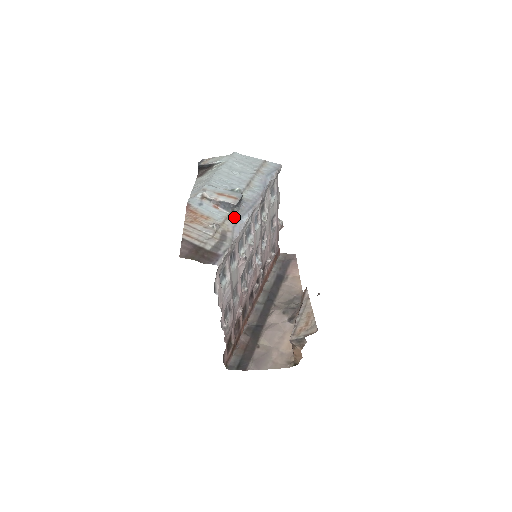
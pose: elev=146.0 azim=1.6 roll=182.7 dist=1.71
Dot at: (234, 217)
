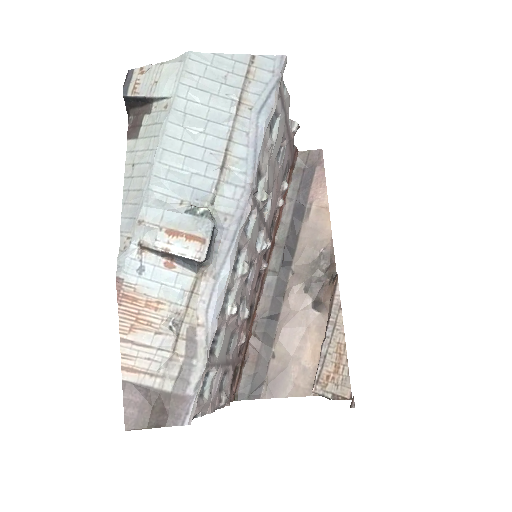
Dot at: (205, 280)
